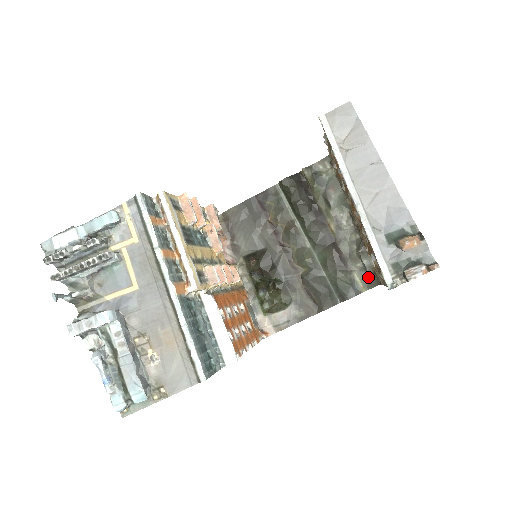
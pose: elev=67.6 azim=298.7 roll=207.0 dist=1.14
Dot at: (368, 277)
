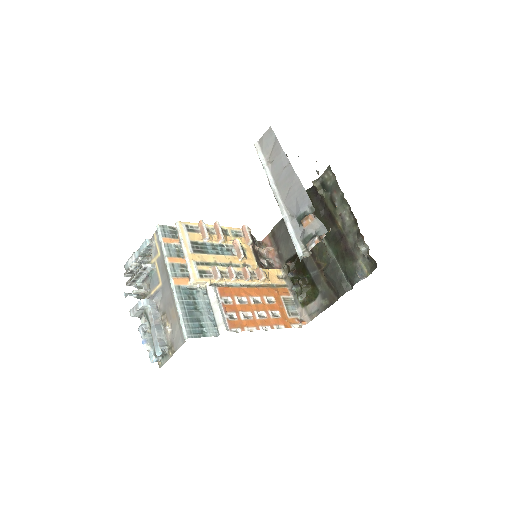
Dot at: (369, 262)
